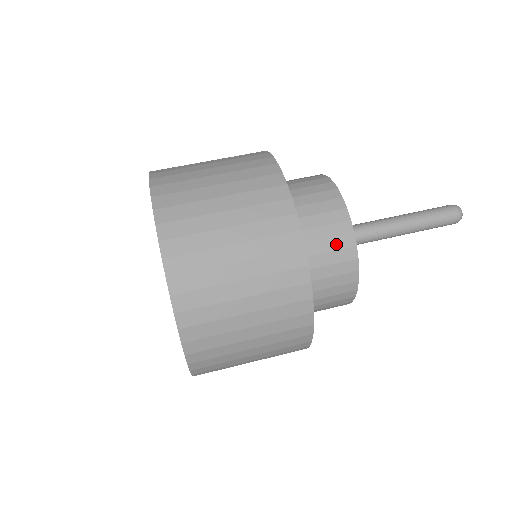
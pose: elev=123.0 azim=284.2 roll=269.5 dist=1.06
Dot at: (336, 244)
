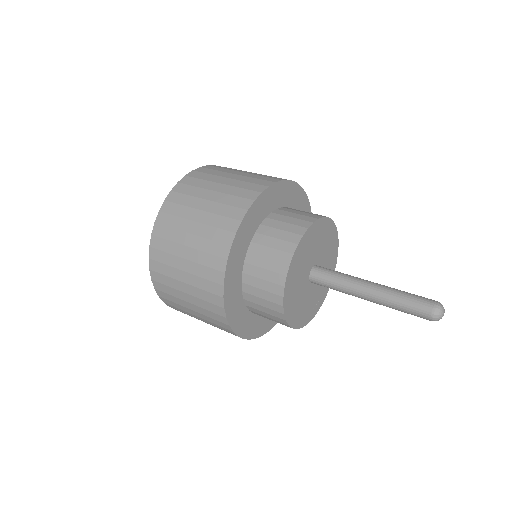
Dot at: (269, 297)
